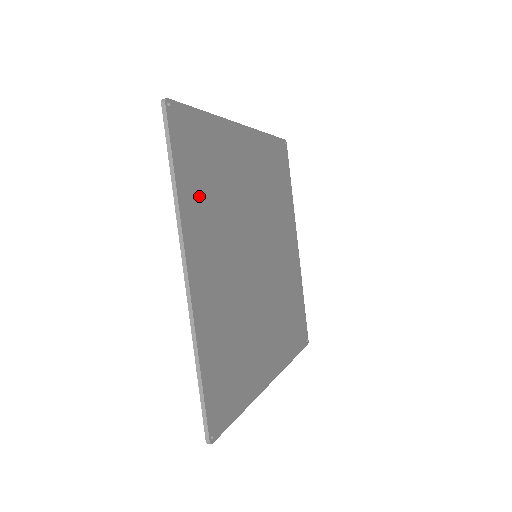
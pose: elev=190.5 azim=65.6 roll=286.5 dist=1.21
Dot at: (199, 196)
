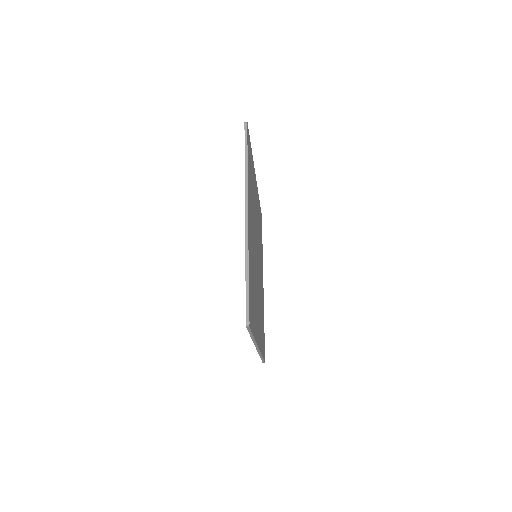
Dot at: (250, 182)
